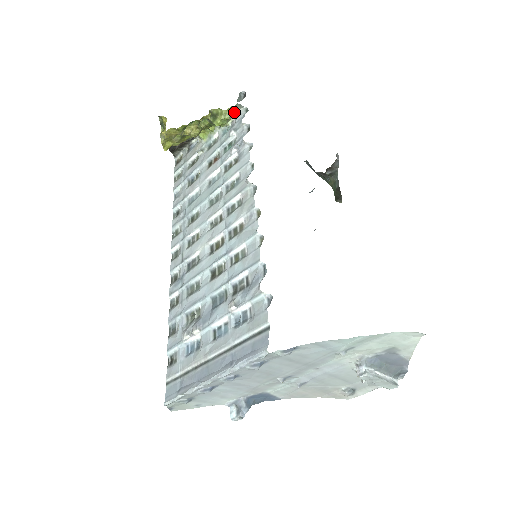
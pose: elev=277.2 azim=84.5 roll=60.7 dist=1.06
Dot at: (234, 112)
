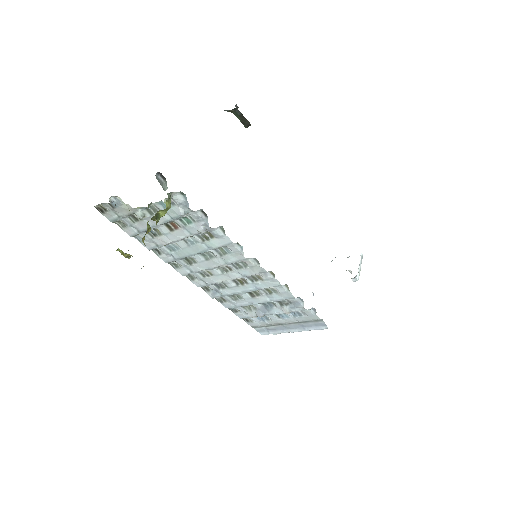
Dot at: (170, 200)
